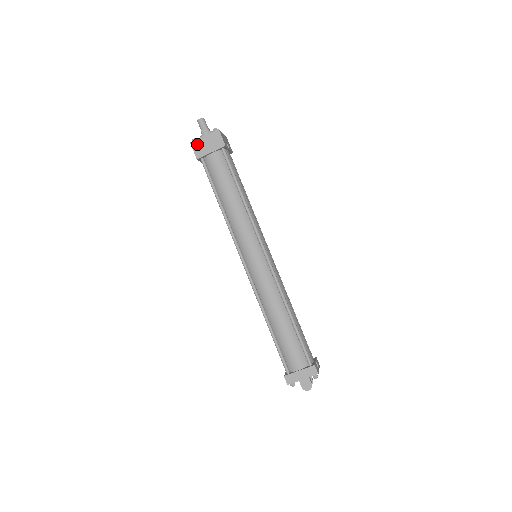
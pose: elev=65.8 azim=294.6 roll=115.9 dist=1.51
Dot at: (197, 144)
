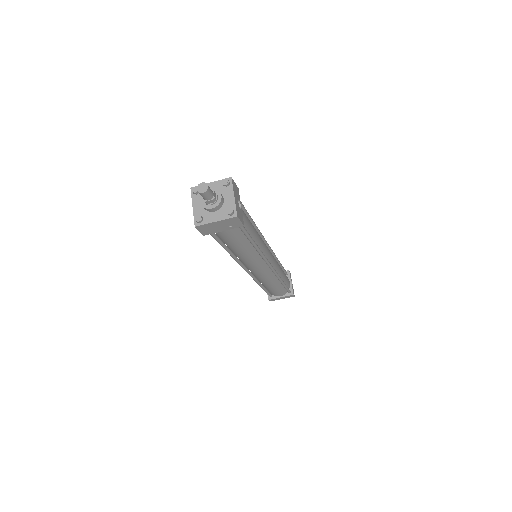
Dot at: (205, 227)
